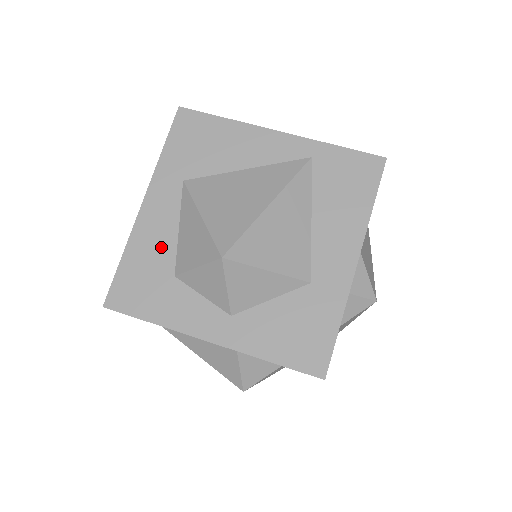
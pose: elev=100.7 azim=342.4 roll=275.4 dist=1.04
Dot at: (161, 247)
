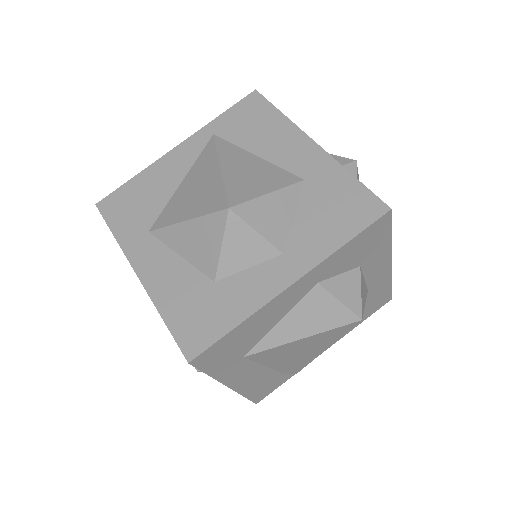
Dot at: (182, 279)
